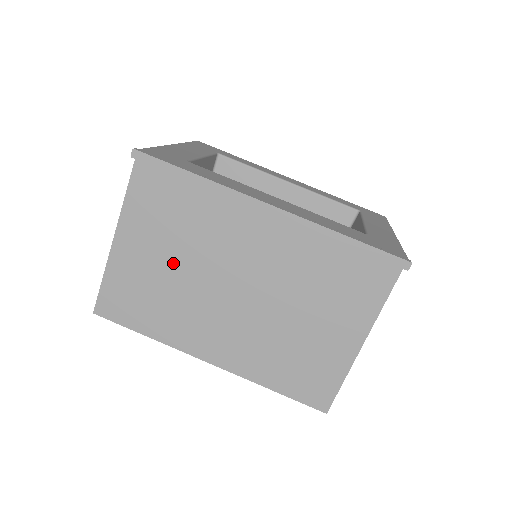
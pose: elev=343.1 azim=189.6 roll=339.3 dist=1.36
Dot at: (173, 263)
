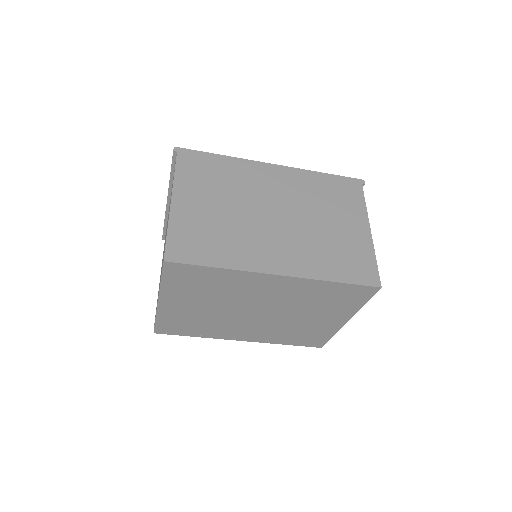
Dot at: (223, 207)
